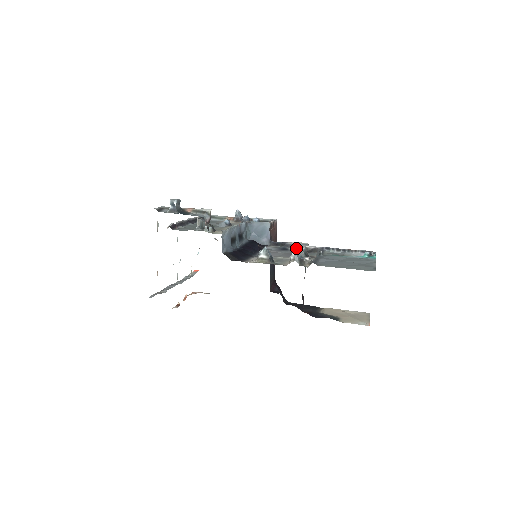
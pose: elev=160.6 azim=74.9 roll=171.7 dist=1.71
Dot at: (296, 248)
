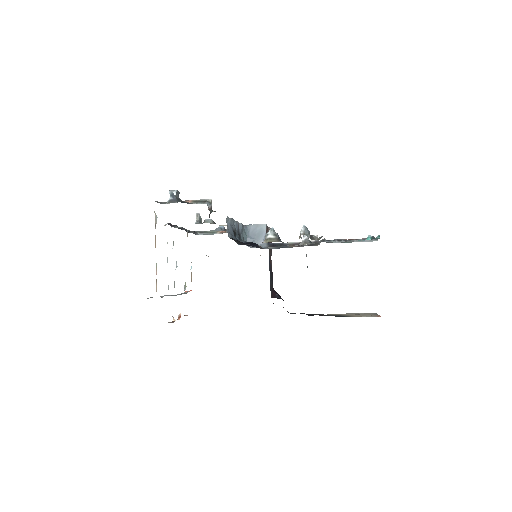
Dot at: occluded
